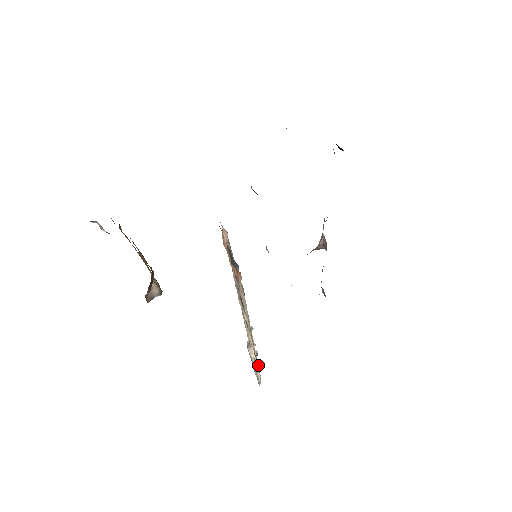
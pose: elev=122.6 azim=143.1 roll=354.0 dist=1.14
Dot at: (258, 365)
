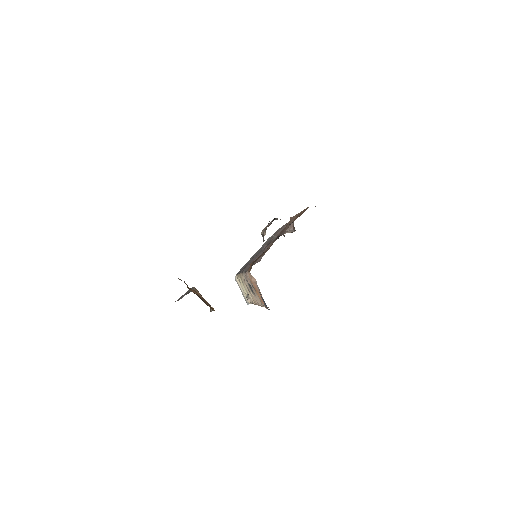
Dot at: occluded
